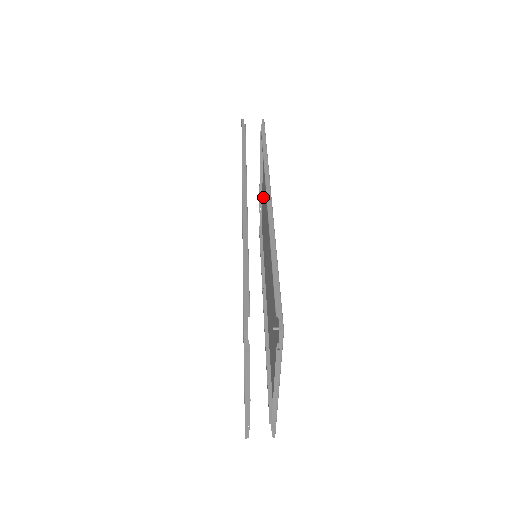
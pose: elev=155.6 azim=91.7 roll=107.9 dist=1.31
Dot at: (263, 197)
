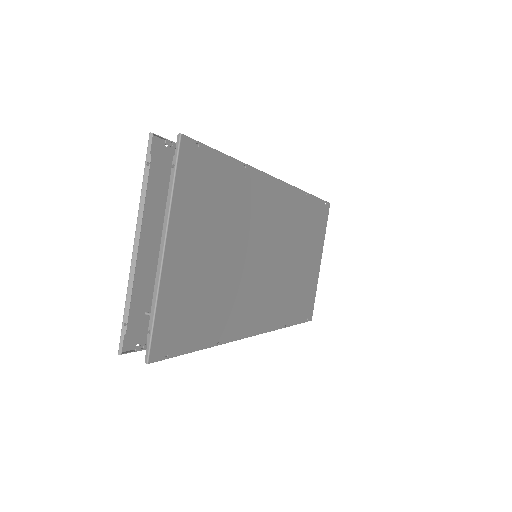
Dot at: (310, 271)
